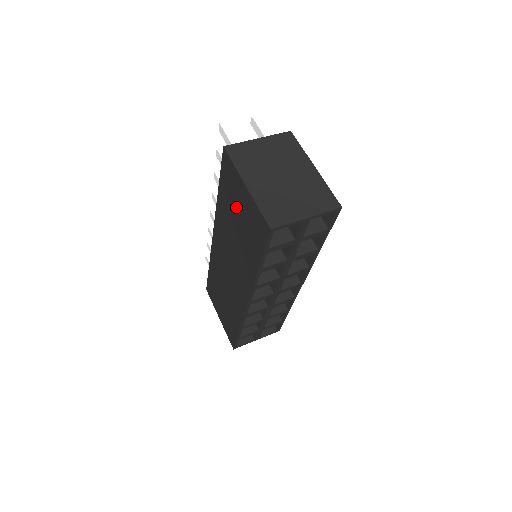
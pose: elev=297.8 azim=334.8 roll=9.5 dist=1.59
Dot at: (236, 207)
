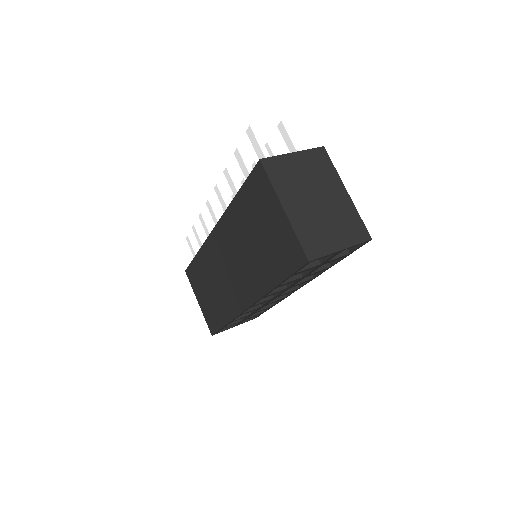
Dot at: (261, 221)
